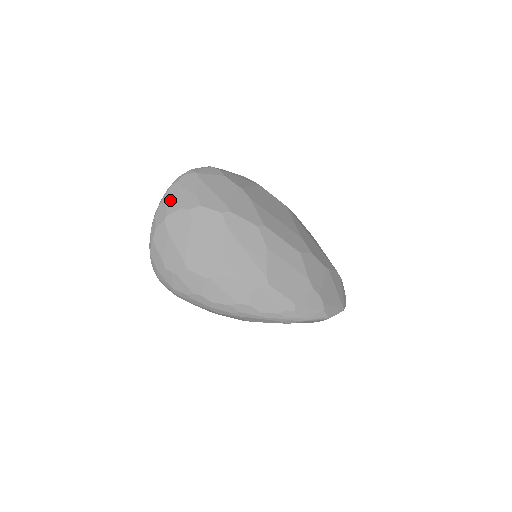
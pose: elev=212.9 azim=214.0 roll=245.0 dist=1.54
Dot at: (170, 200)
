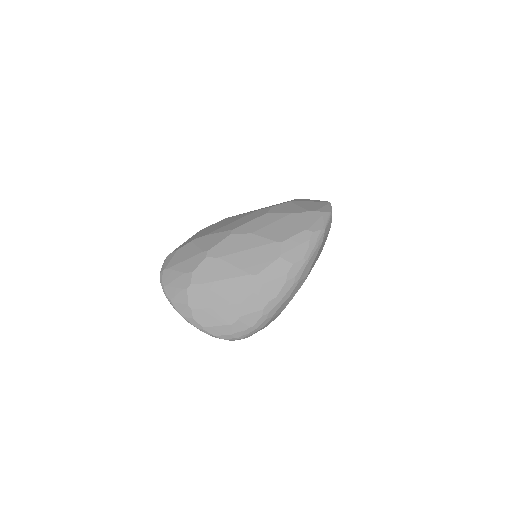
Dot at: (176, 298)
